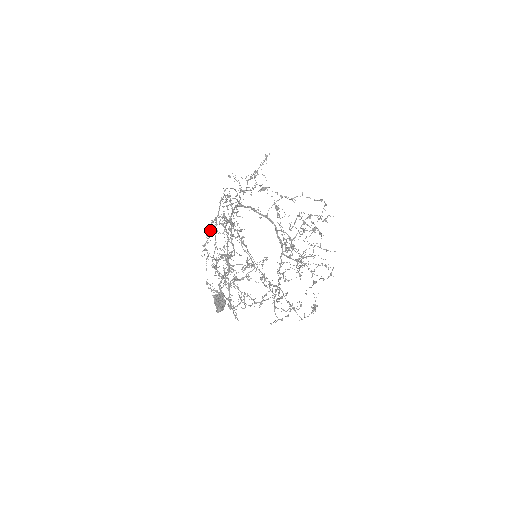
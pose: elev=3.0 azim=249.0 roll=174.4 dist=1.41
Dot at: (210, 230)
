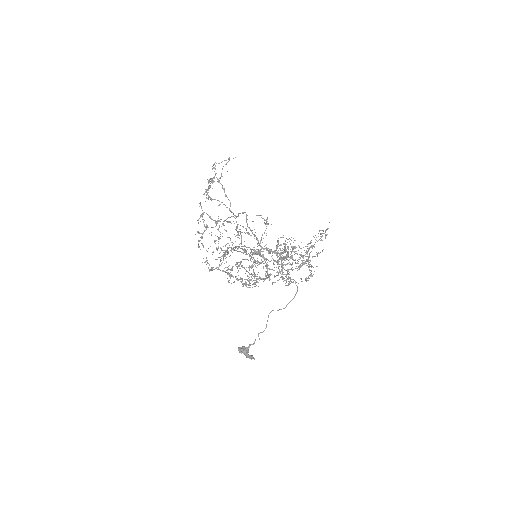
Dot at: occluded
